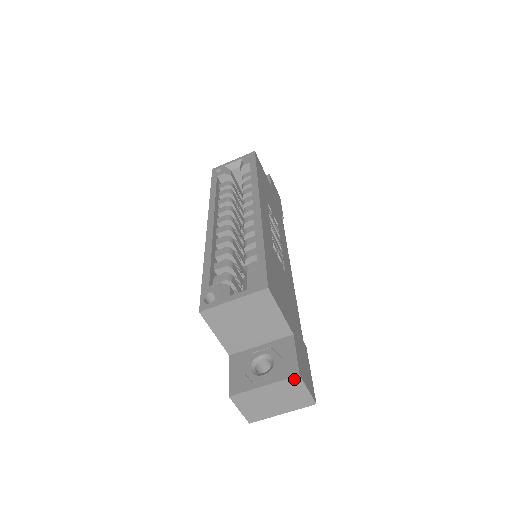
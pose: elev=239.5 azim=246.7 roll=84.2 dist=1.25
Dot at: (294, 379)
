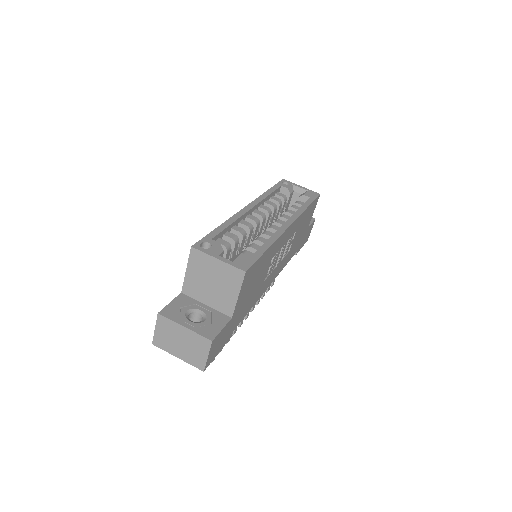
Dot at: (207, 341)
